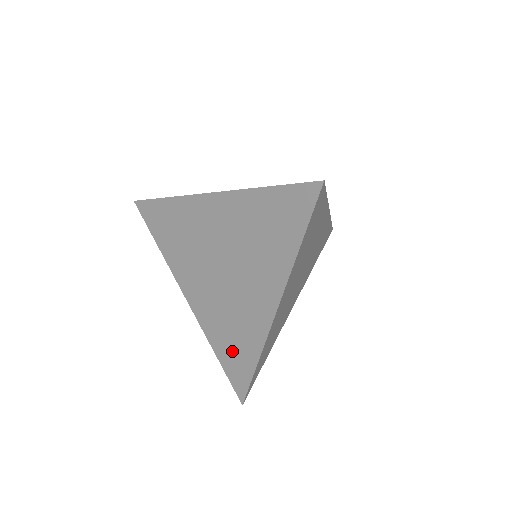
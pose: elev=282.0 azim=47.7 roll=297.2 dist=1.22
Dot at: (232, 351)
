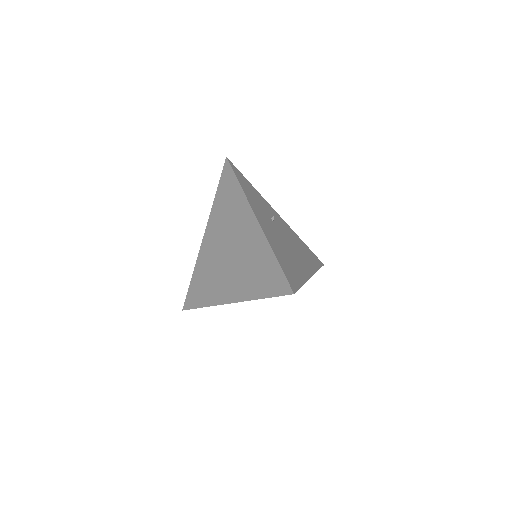
Dot at: (199, 287)
